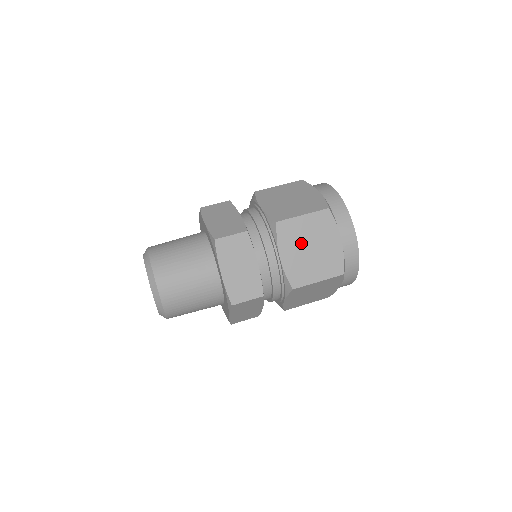
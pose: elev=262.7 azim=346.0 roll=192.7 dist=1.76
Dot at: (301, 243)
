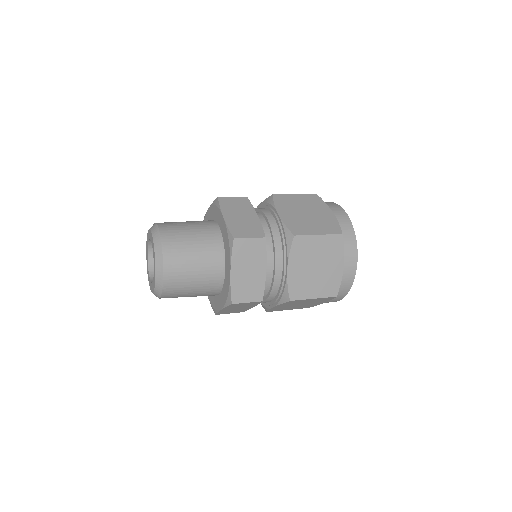
Dot at: (297, 209)
